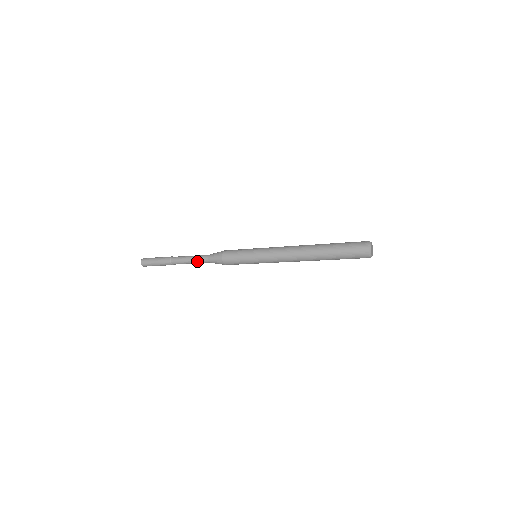
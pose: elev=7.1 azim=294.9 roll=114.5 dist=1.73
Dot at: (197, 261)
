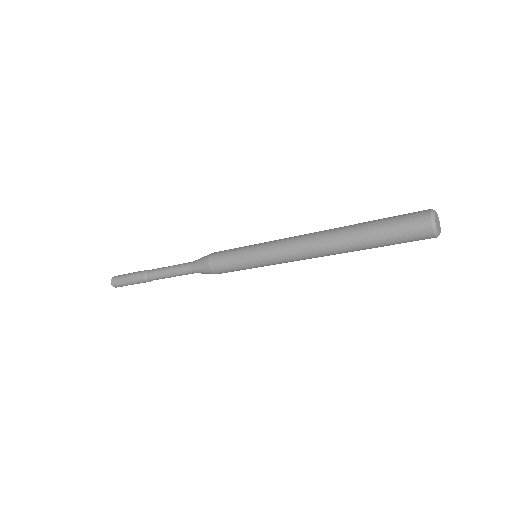
Dot at: (178, 273)
